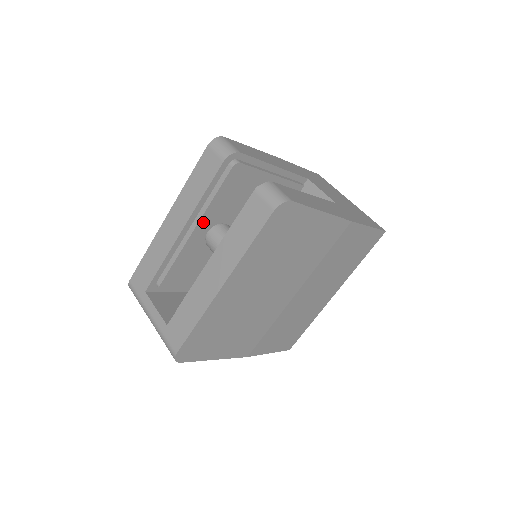
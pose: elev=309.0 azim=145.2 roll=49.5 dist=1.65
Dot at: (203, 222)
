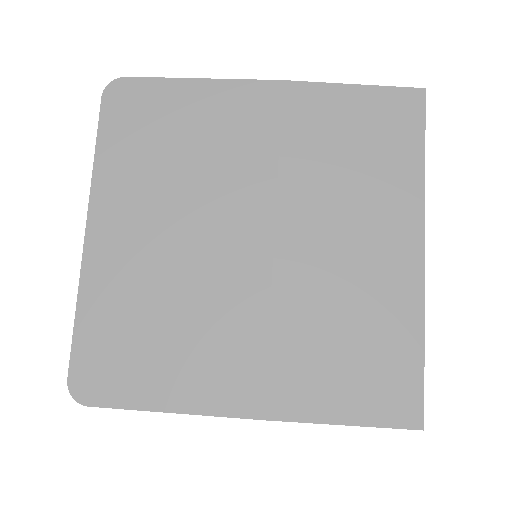
Dot at: occluded
